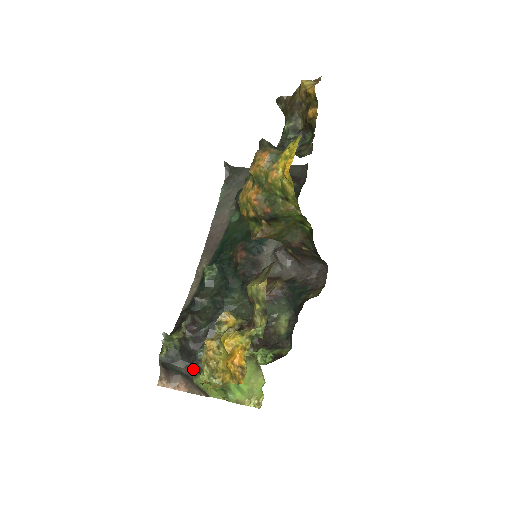
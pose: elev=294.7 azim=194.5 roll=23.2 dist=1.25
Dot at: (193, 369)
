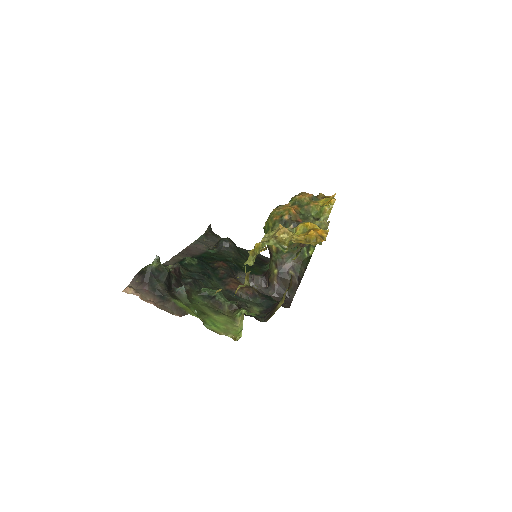
Dot at: (171, 295)
